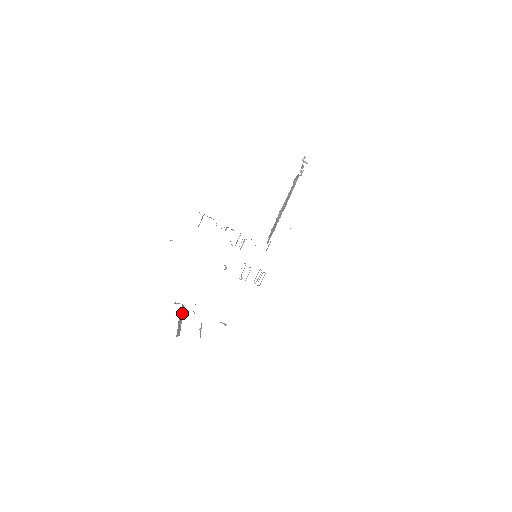
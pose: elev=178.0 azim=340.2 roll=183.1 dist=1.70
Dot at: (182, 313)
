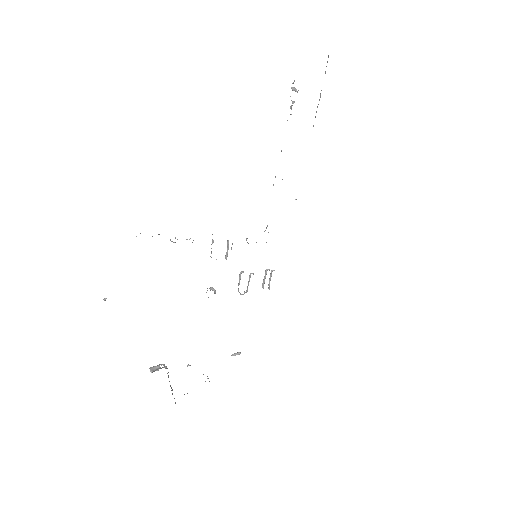
Dot at: occluded
